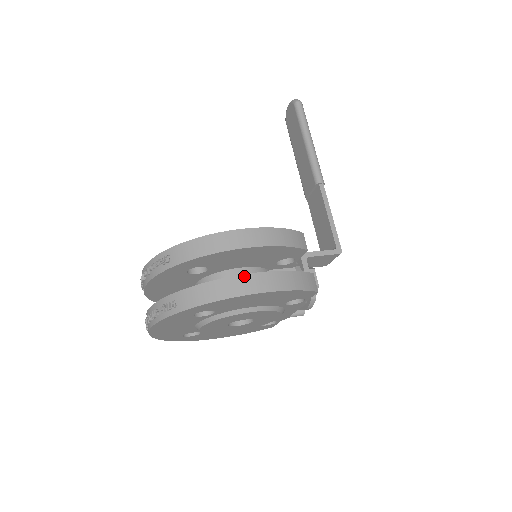
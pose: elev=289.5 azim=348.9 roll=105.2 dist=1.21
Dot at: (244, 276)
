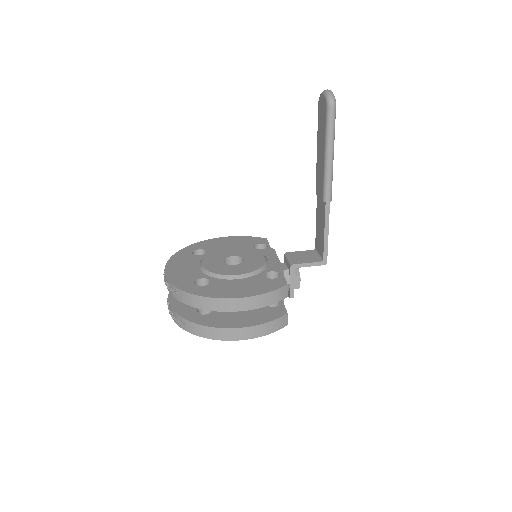
Dot at: (232, 329)
